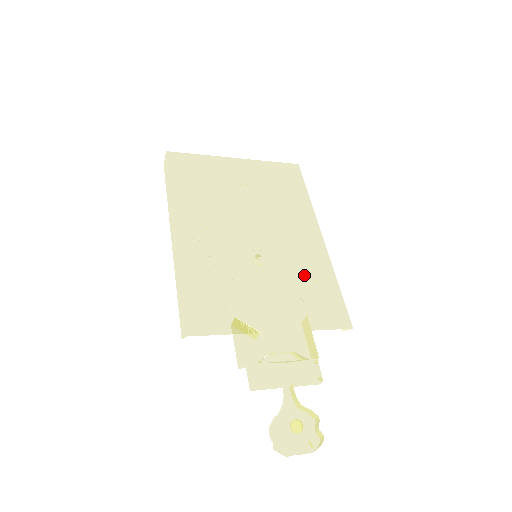
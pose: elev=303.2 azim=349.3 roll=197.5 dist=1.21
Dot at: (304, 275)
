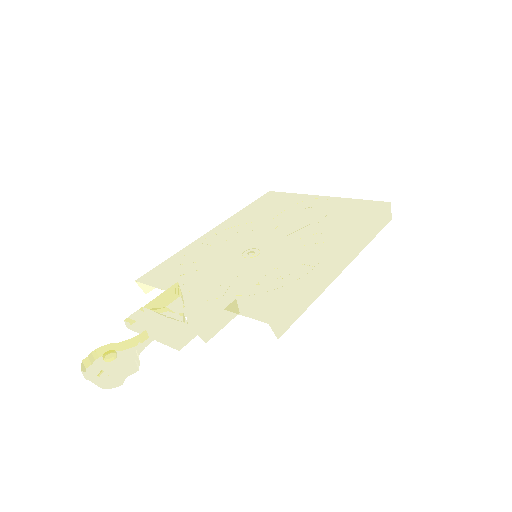
Dot at: (276, 273)
